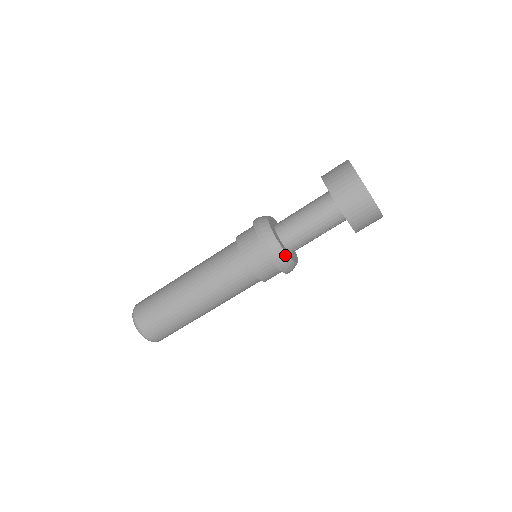
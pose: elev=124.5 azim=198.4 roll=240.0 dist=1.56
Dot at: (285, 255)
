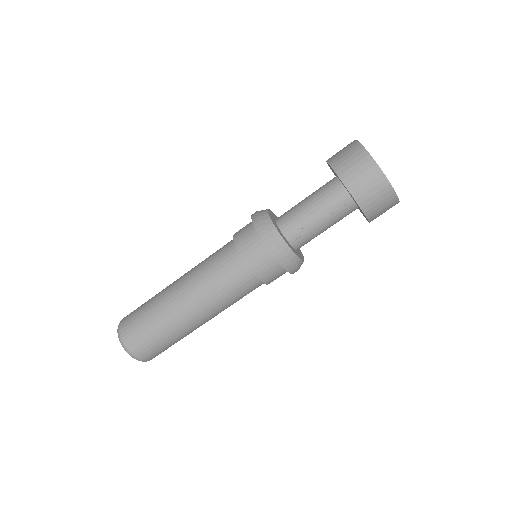
Dot at: (277, 234)
